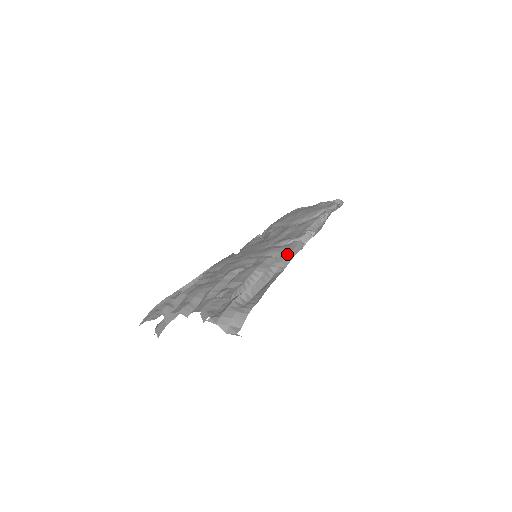
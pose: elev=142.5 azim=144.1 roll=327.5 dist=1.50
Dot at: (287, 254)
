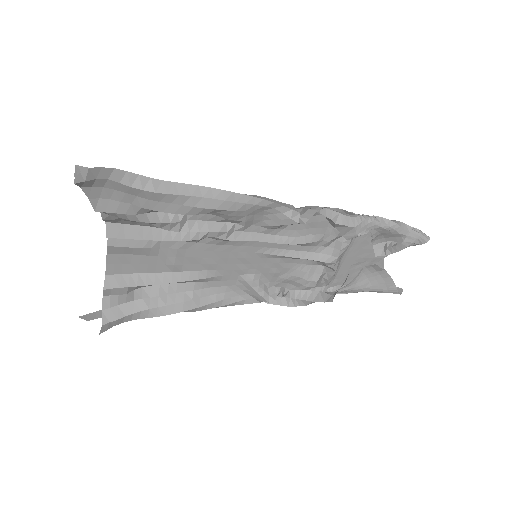
Dot at: (251, 195)
